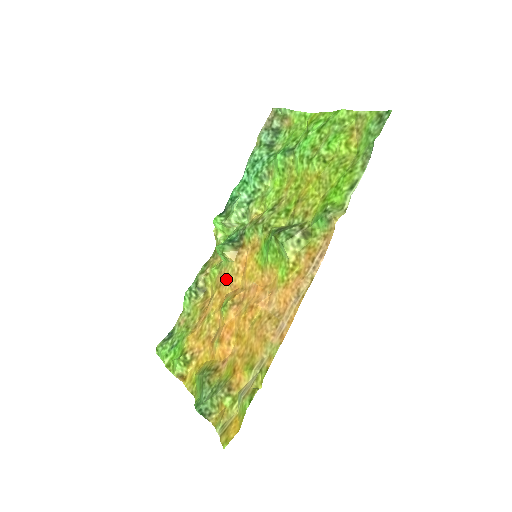
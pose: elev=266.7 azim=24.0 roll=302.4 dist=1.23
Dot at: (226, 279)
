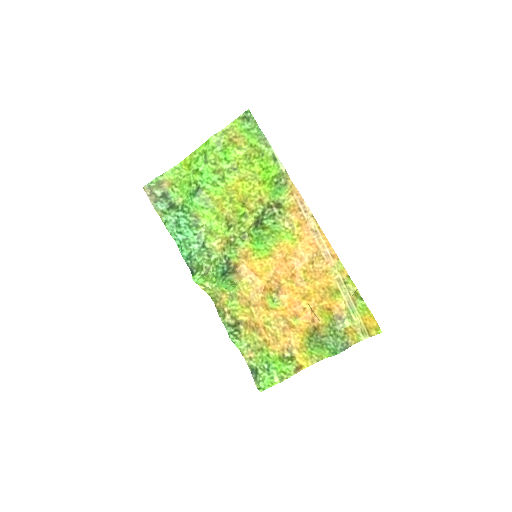
Dot at: (249, 294)
